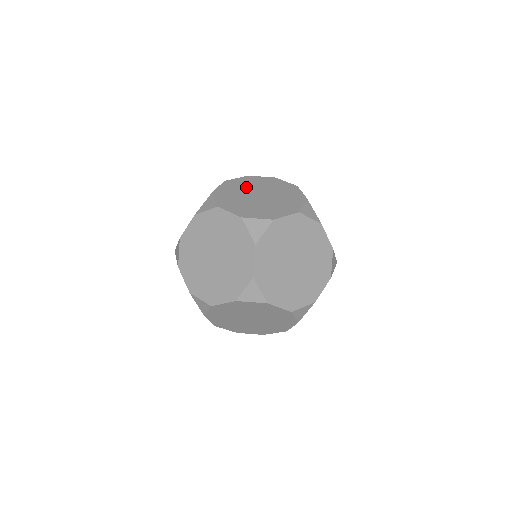
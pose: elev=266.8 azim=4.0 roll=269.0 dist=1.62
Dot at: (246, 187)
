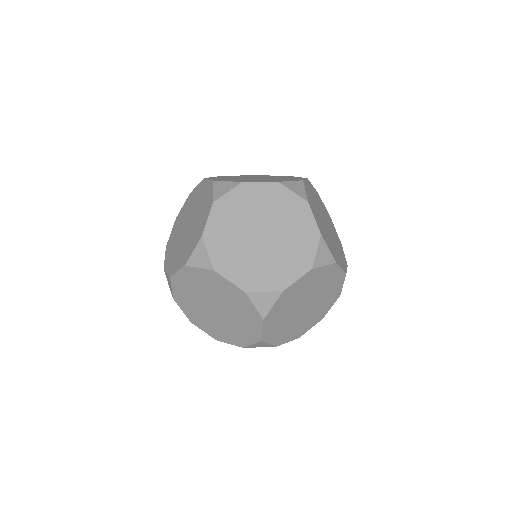
Dot at: (243, 215)
